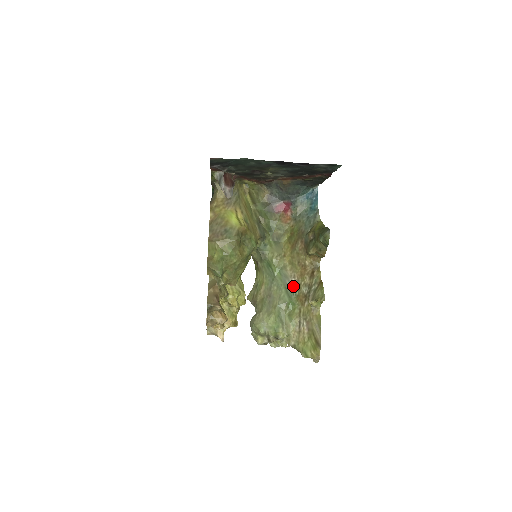
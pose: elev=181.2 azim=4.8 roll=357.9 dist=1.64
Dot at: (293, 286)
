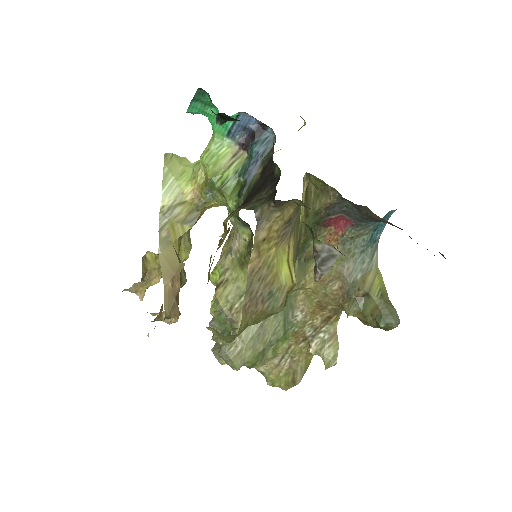
Dot at: (295, 320)
